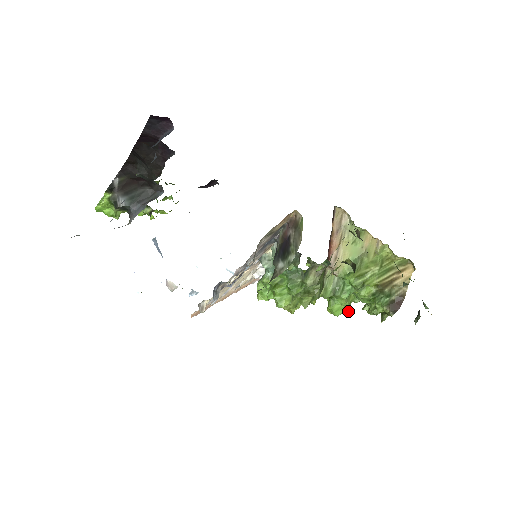
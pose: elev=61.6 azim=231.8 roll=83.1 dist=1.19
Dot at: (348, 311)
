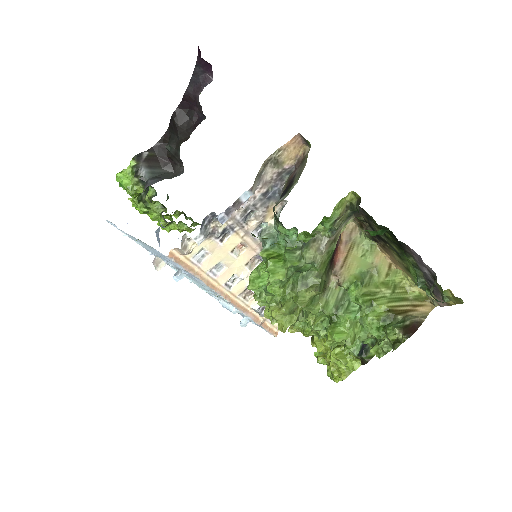
Dot at: (352, 343)
